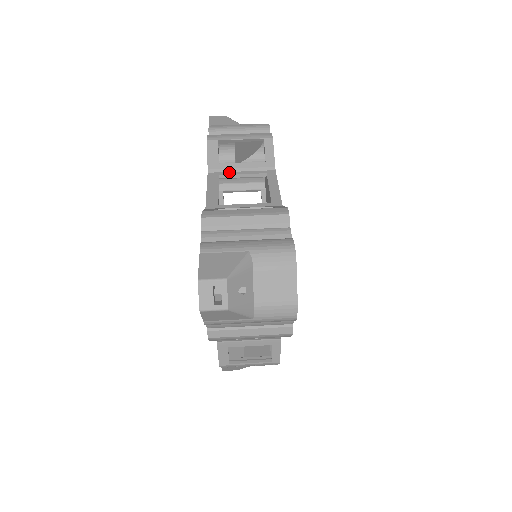
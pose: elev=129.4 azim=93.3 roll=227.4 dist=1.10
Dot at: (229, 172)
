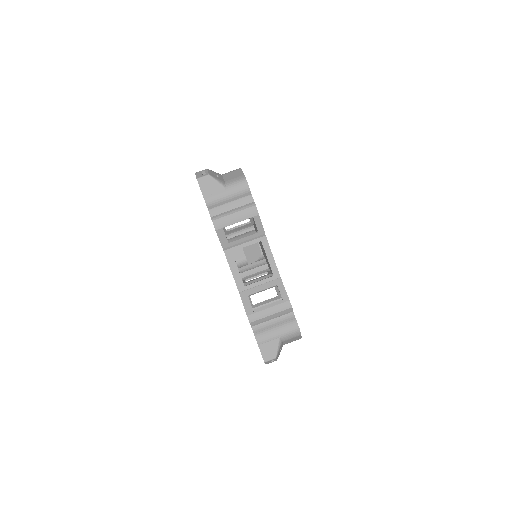
Dot at: (237, 247)
